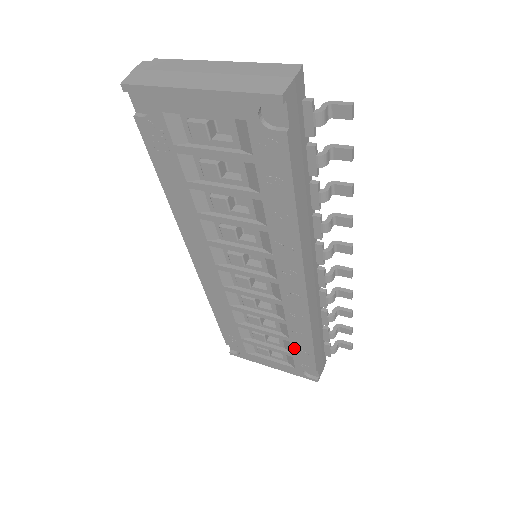
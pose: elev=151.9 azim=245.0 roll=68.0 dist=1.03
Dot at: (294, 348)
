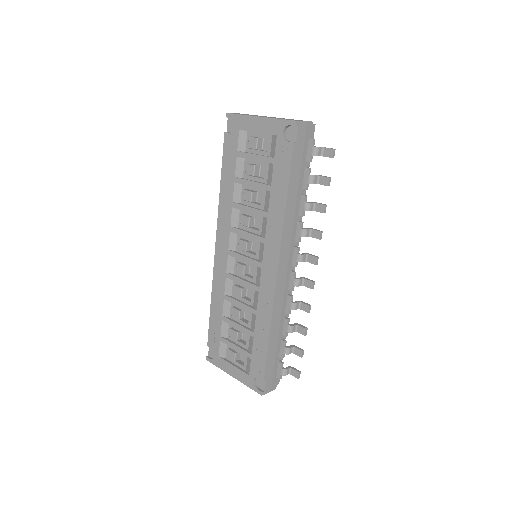
Dot at: (255, 346)
